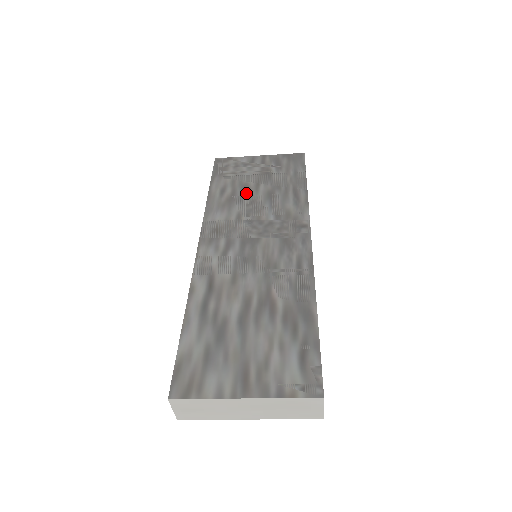
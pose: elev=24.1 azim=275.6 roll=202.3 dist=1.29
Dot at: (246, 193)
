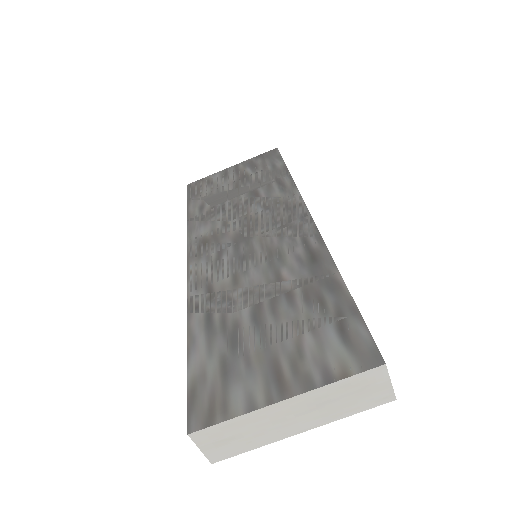
Dot at: (227, 201)
